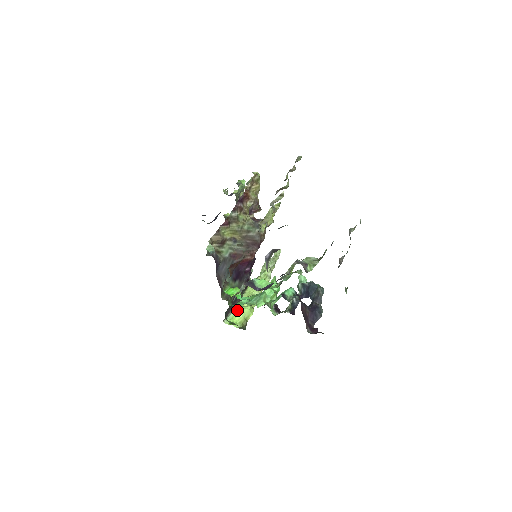
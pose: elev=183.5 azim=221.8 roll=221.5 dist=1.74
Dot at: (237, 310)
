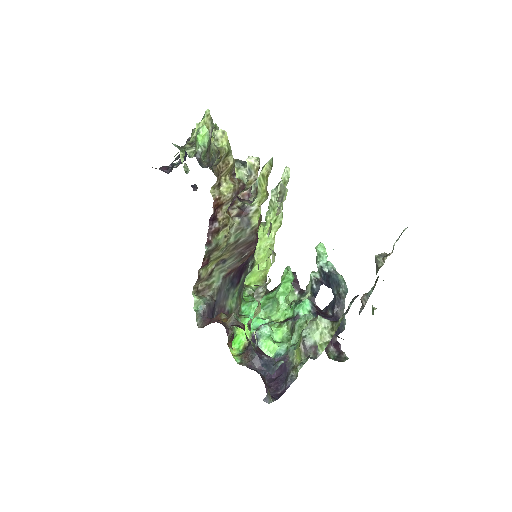
Dot at: (252, 272)
